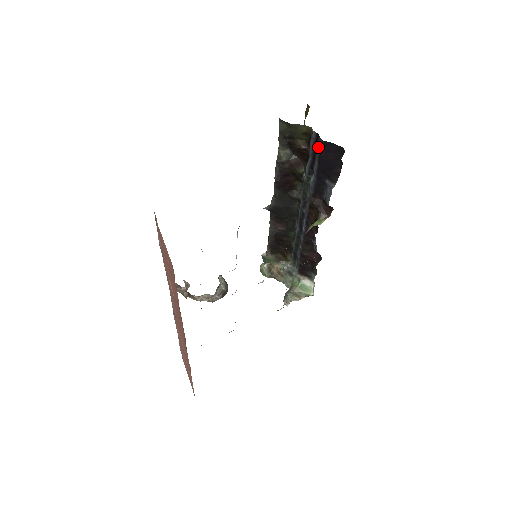
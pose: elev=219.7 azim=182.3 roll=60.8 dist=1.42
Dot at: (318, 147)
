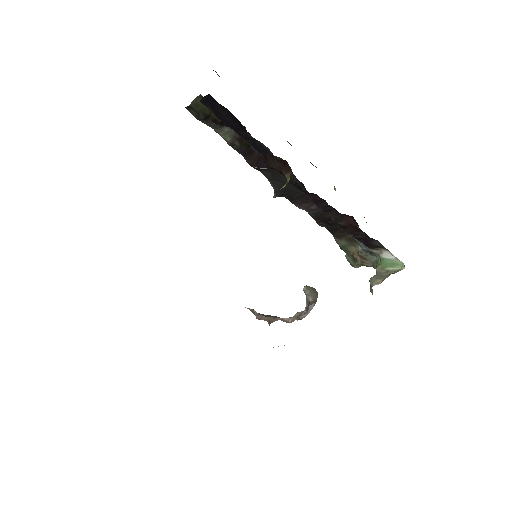
Dot at: occluded
